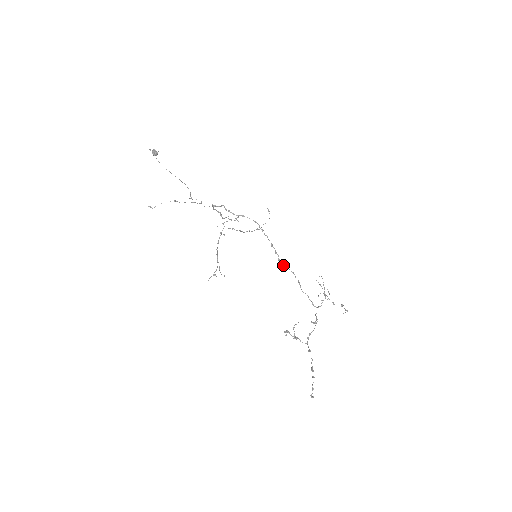
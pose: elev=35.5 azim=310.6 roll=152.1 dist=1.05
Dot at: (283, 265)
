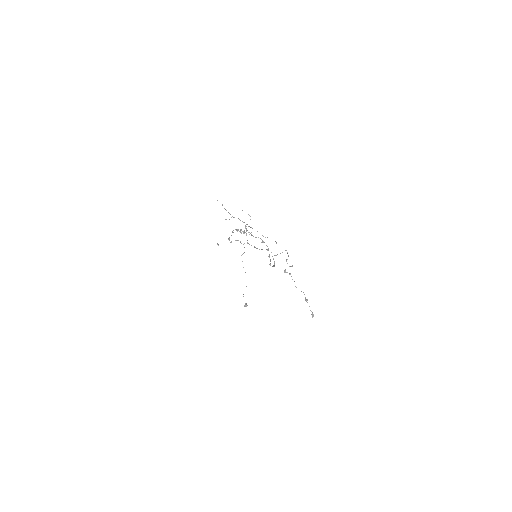
Dot at: occluded
